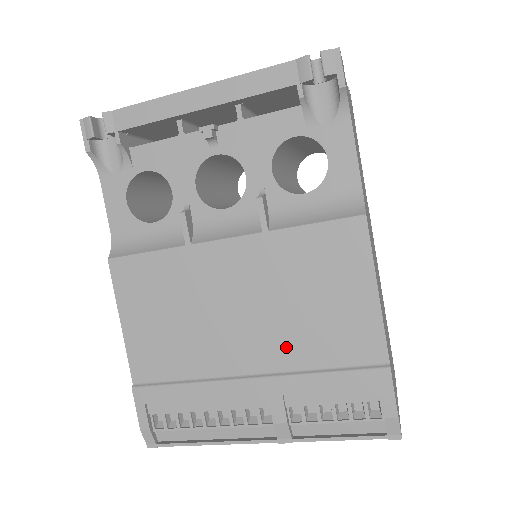
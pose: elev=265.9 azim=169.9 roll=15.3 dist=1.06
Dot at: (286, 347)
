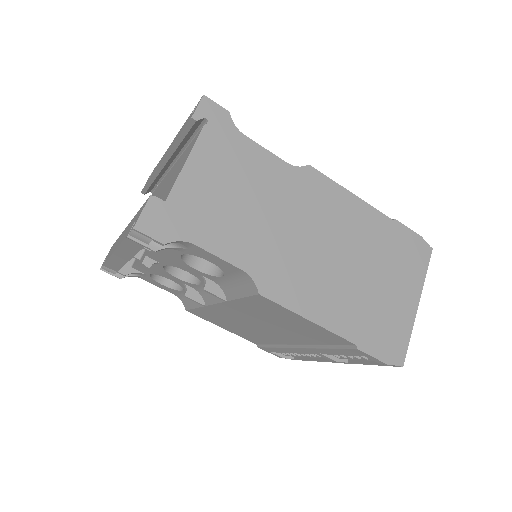
Dot at: (298, 338)
